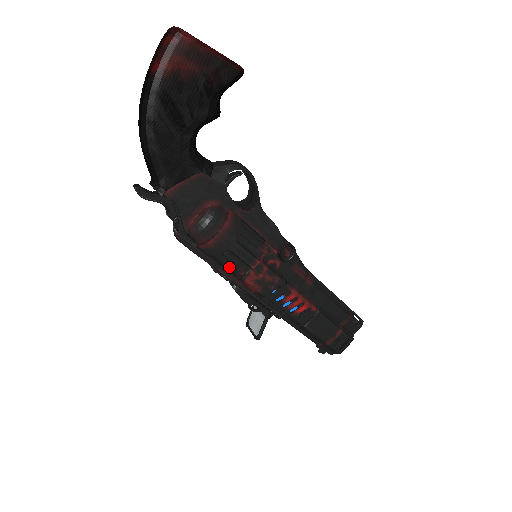
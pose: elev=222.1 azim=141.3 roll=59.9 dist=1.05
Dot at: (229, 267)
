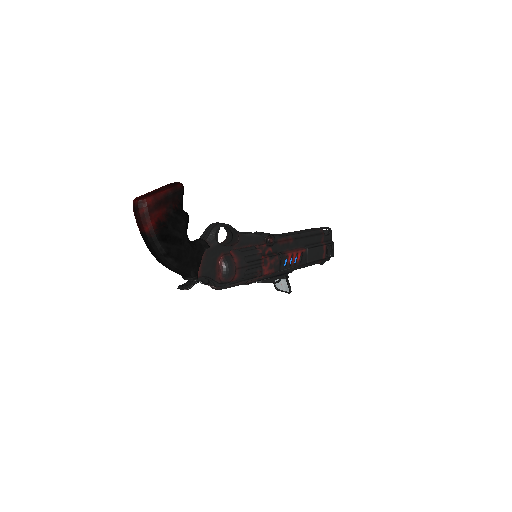
Dot at: occluded
